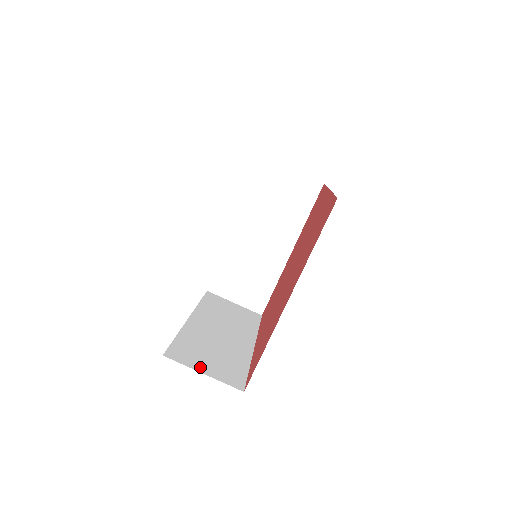
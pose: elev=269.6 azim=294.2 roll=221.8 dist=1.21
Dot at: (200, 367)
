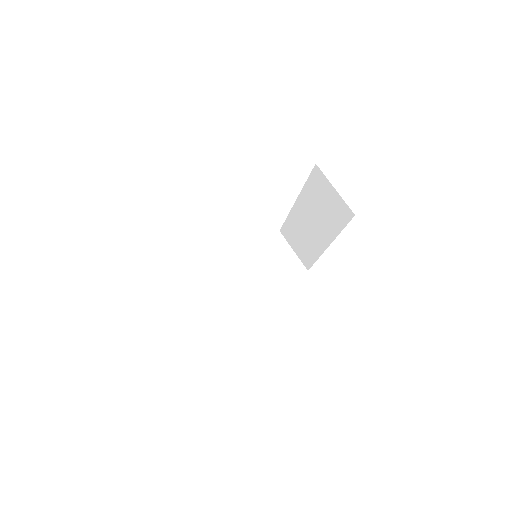
Dot at: occluded
